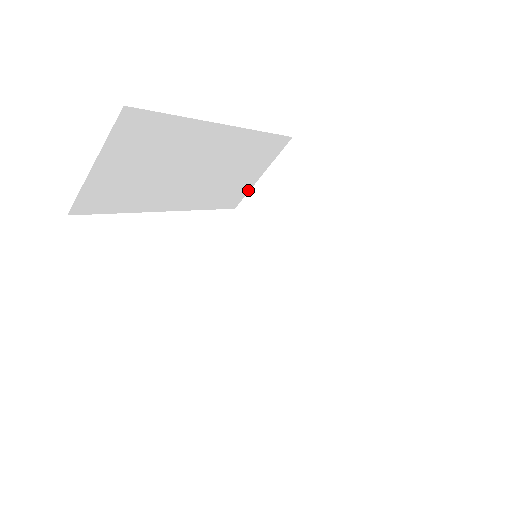
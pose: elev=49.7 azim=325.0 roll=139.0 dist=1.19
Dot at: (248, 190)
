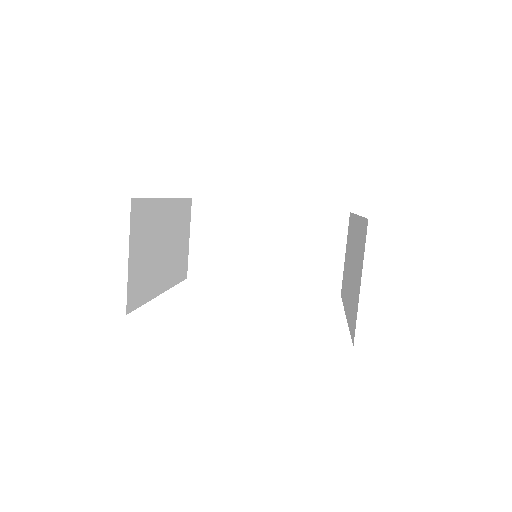
Dot at: (341, 272)
